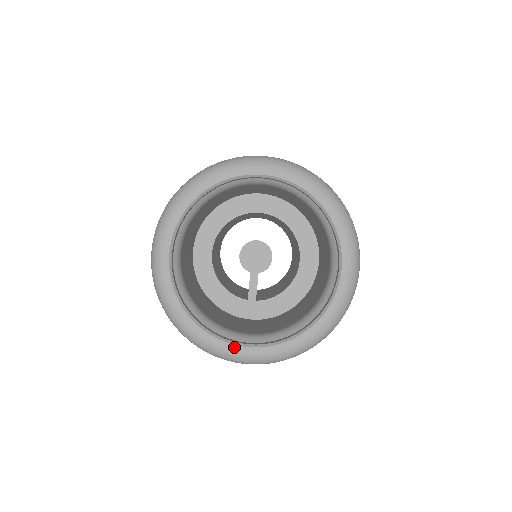
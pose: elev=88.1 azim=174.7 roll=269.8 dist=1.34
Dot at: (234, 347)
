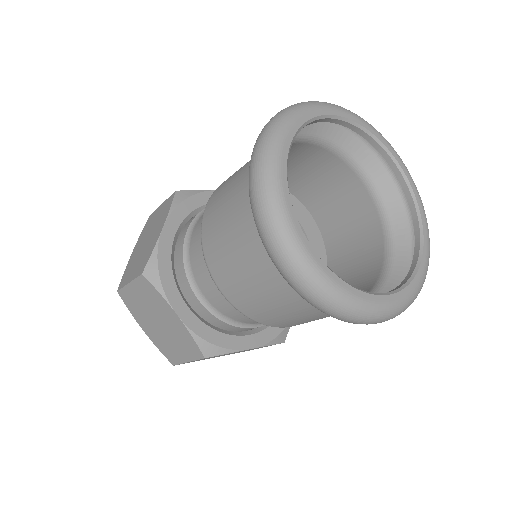
Dot at: (378, 298)
